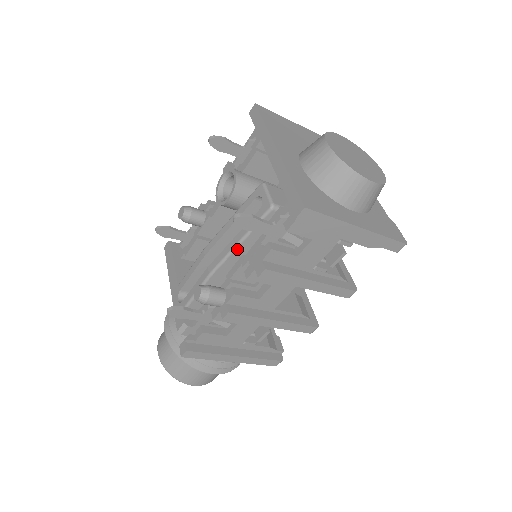
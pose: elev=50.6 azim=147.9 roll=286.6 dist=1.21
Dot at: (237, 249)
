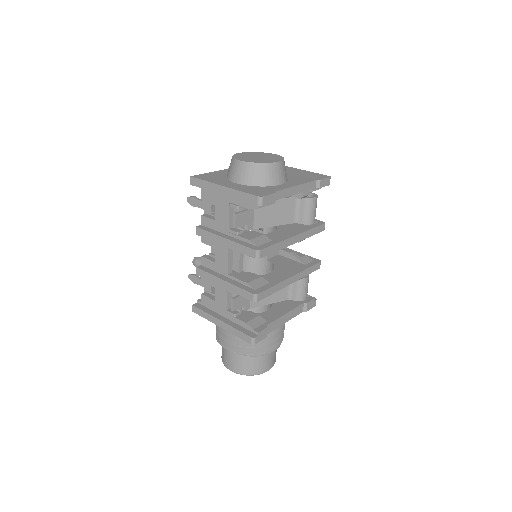
Dot at: occluded
